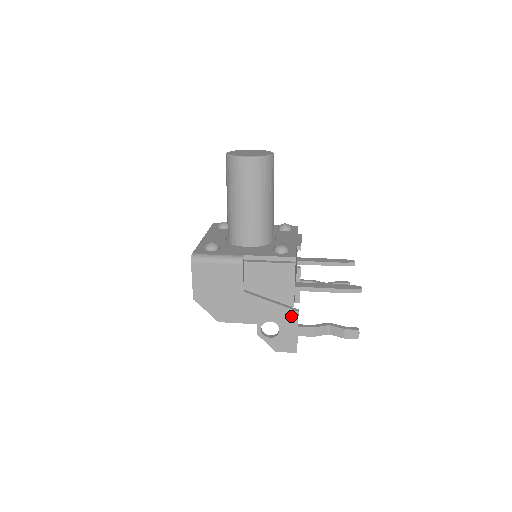
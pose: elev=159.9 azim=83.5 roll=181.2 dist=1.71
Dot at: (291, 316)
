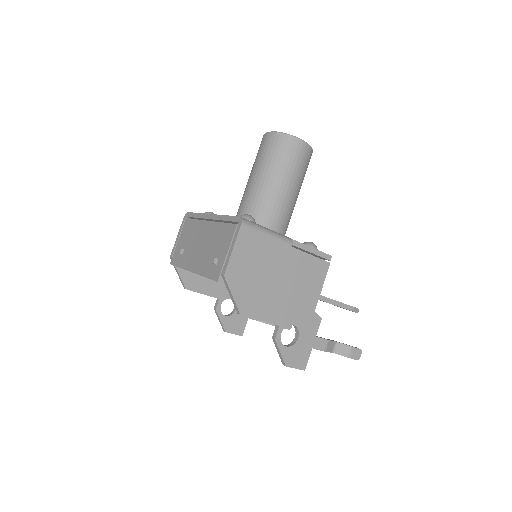
Dot at: (314, 322)
